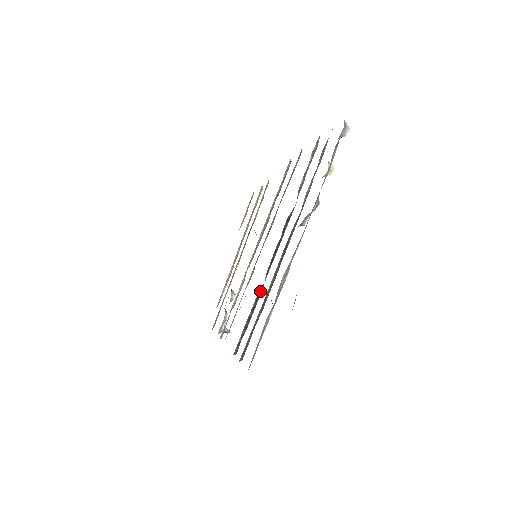
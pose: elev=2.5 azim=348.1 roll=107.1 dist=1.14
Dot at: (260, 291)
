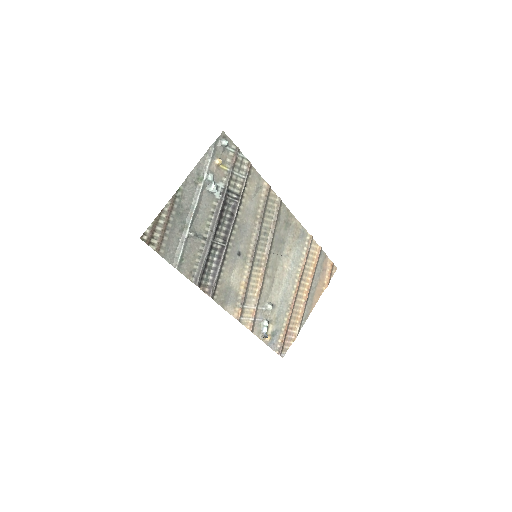
Dot at: (222, 252)
